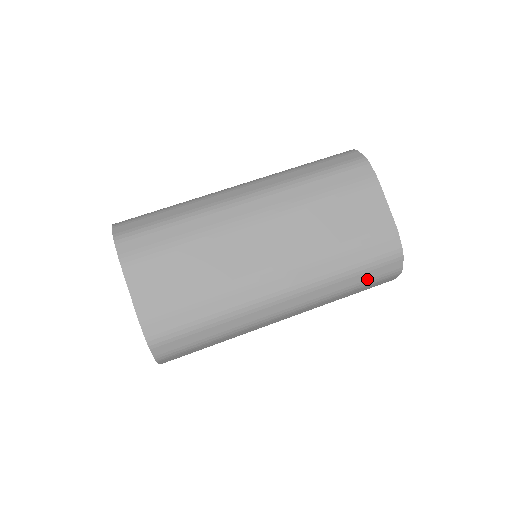
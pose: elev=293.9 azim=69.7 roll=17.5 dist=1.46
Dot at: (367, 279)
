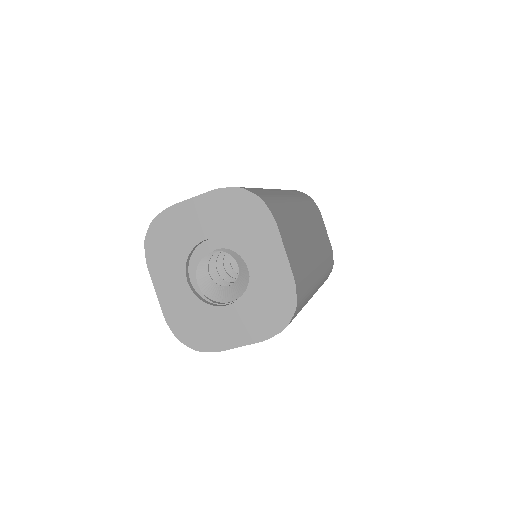
Dot at: (302, 195)
